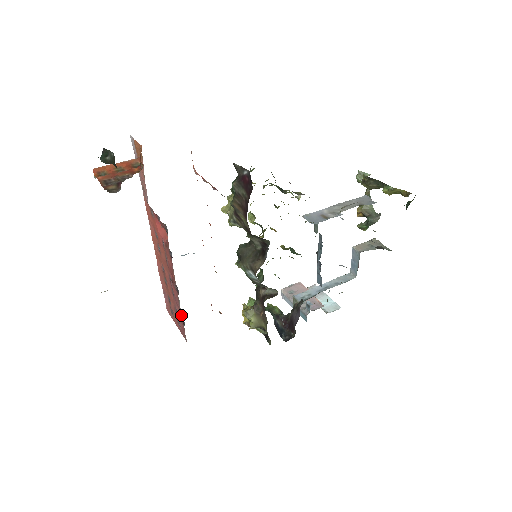
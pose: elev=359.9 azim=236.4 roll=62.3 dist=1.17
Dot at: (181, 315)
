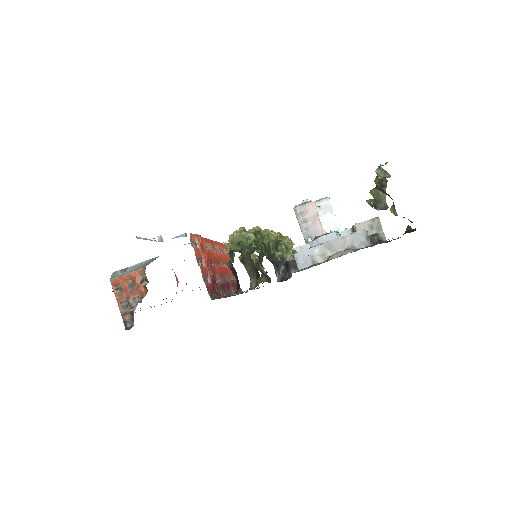
Dot at: occluded
